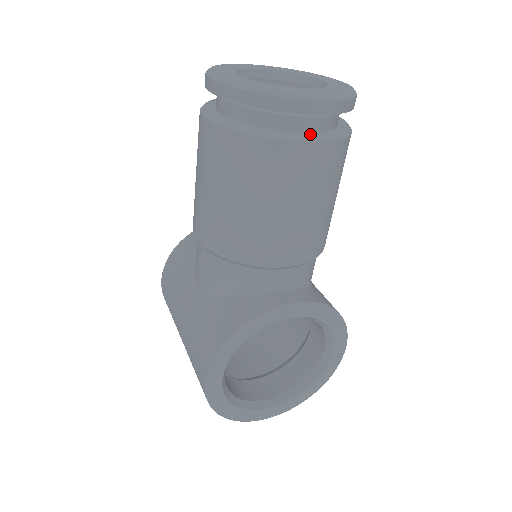
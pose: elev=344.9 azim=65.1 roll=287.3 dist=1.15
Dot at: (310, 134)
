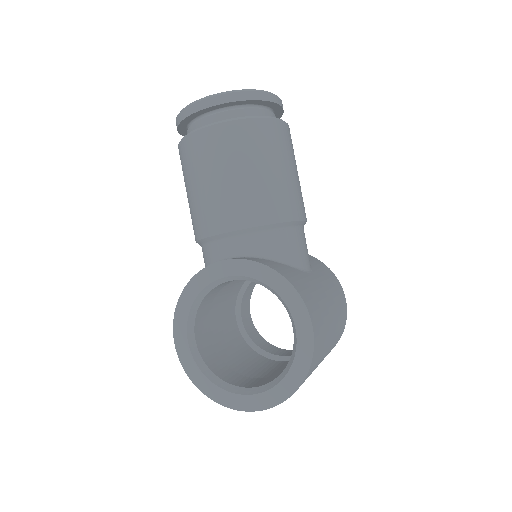
Dot at: occluded
